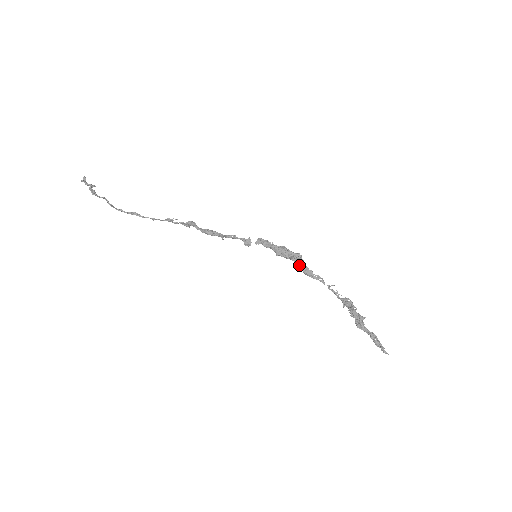
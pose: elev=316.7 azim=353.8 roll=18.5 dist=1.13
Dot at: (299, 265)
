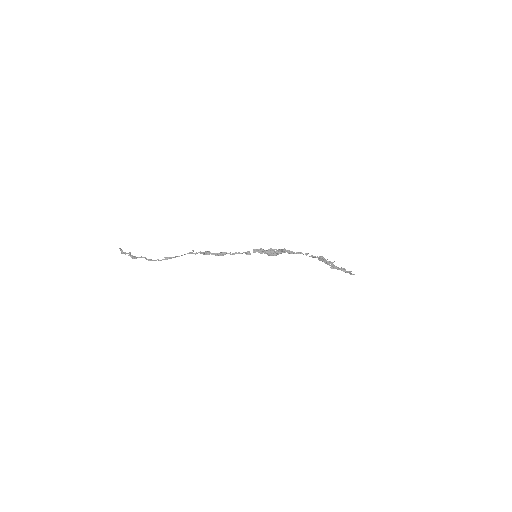
Dot at: (284, 252)
